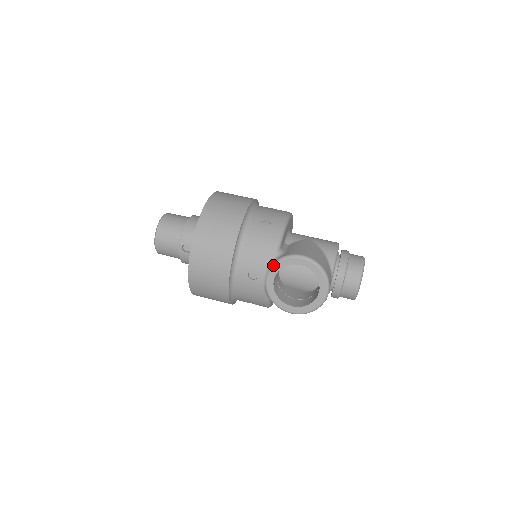
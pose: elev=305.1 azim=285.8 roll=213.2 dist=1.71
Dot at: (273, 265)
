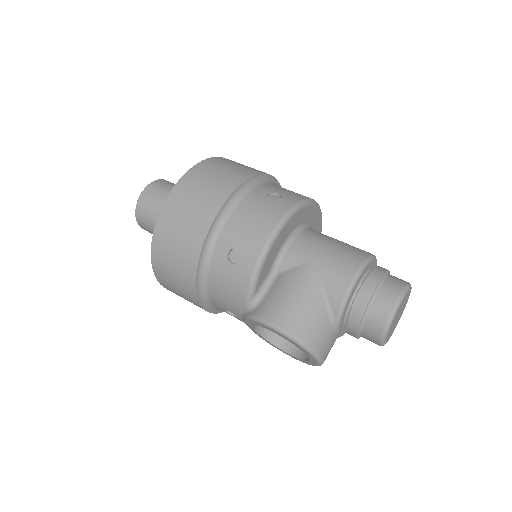
Dot at: (245, 319)
